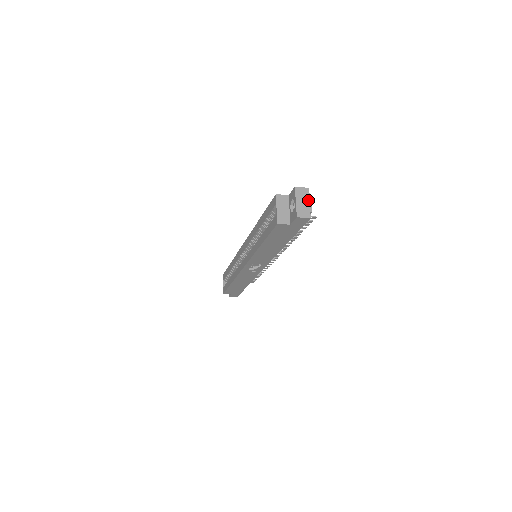
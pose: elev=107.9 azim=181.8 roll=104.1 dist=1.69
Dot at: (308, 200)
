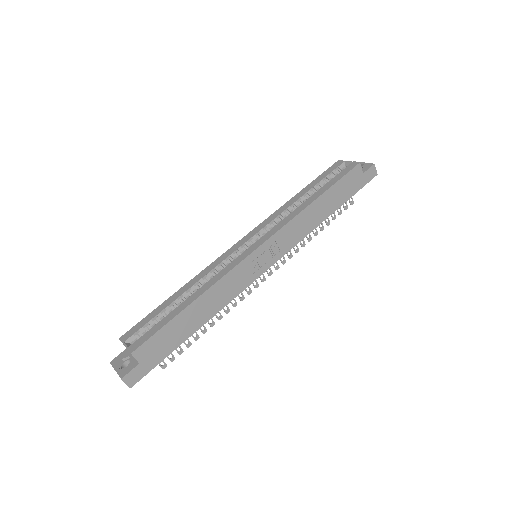
Dot at: occluded
